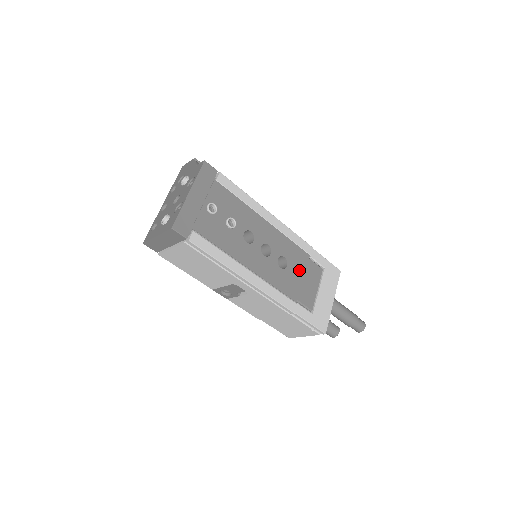
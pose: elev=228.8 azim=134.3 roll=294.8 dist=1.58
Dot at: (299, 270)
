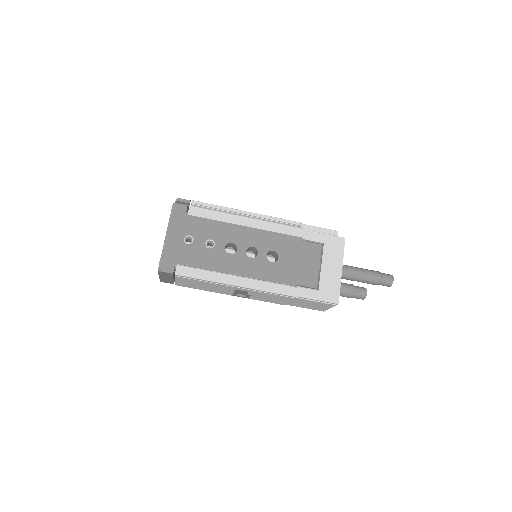
Dot at: (293, 256)
